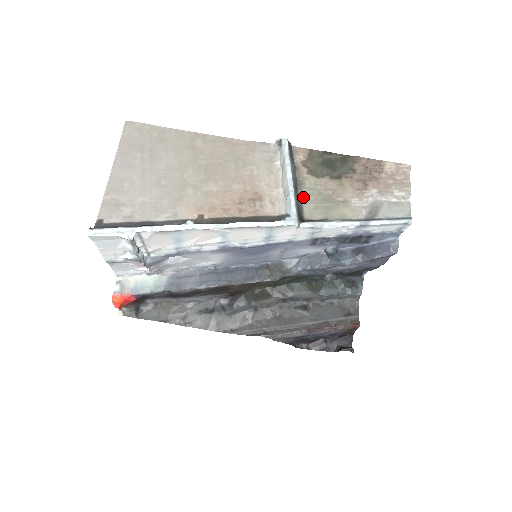
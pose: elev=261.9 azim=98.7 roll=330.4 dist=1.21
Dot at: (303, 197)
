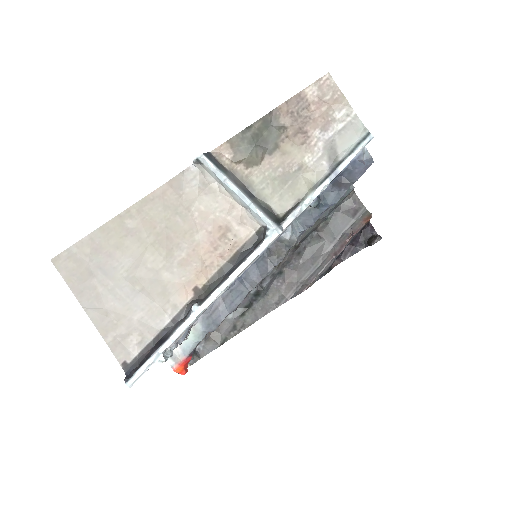
Dot at: (262, 196)
